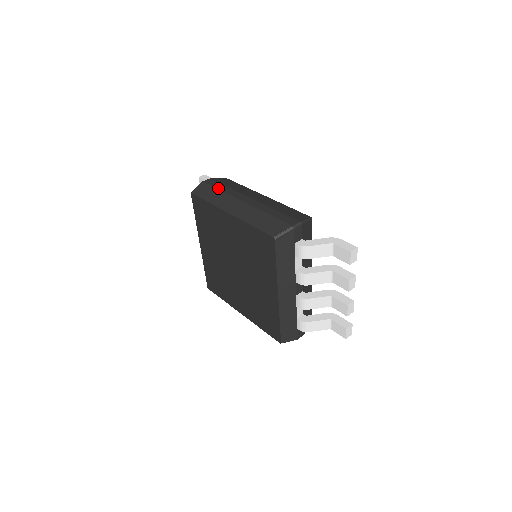
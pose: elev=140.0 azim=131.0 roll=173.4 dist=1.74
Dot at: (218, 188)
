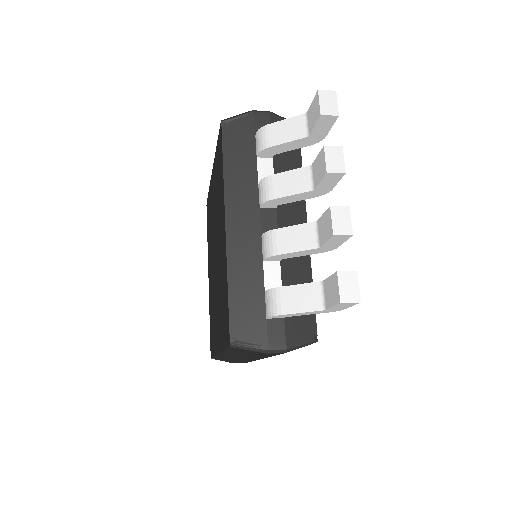
Dot at: occluded
